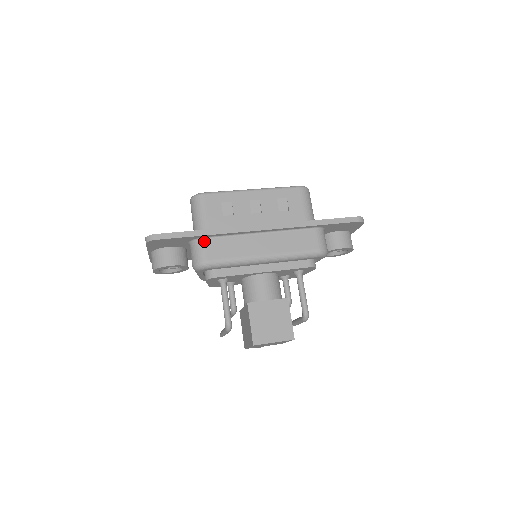
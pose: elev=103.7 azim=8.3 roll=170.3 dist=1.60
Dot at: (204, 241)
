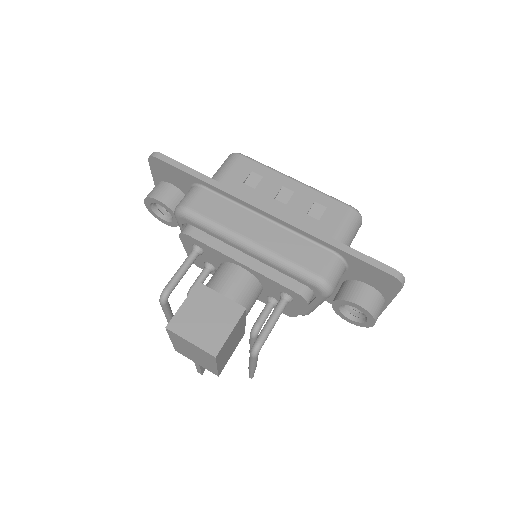
Dot at: (202, 189)
